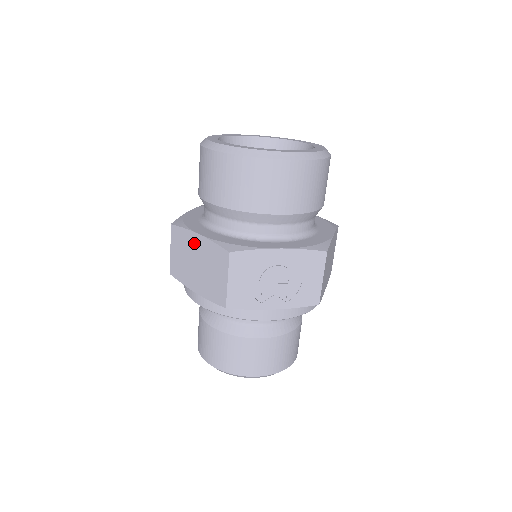
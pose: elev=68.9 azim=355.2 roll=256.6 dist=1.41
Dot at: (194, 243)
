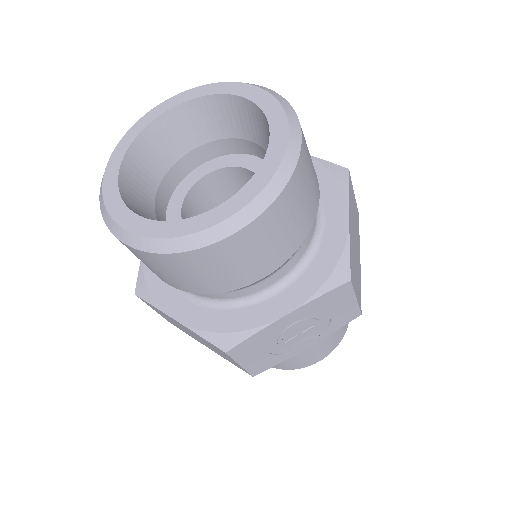
Dot at: (176, 322)
